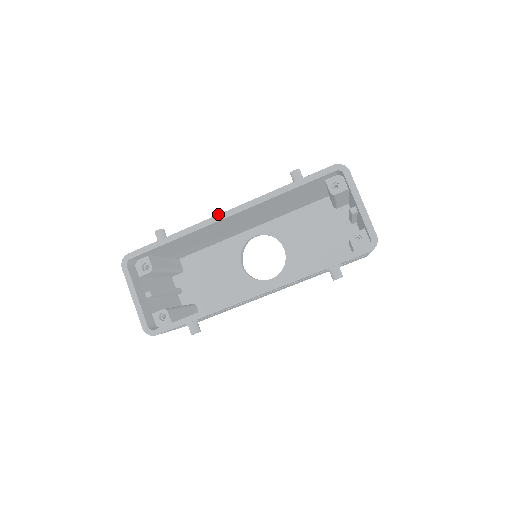
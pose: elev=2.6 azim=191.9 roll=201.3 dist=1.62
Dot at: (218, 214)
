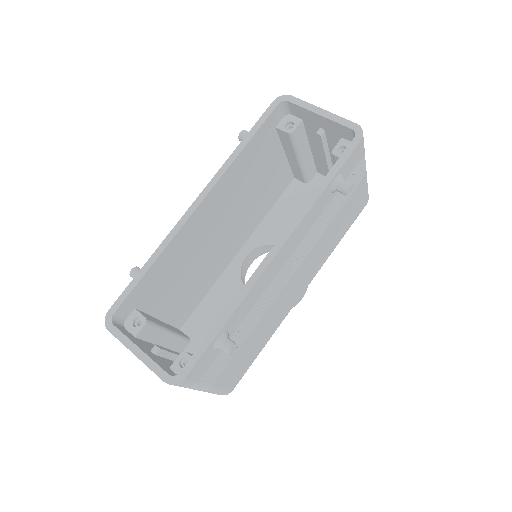
Dot at: occluded
